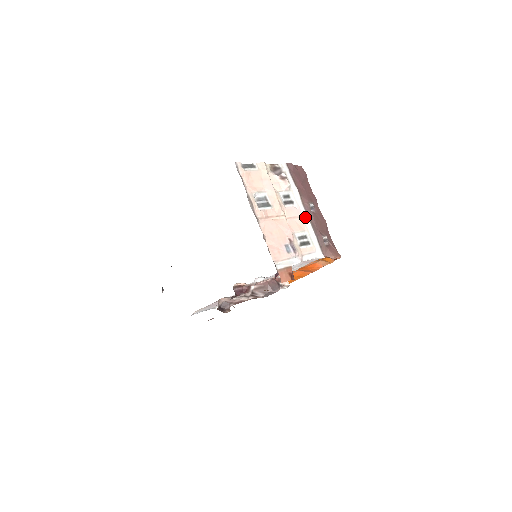
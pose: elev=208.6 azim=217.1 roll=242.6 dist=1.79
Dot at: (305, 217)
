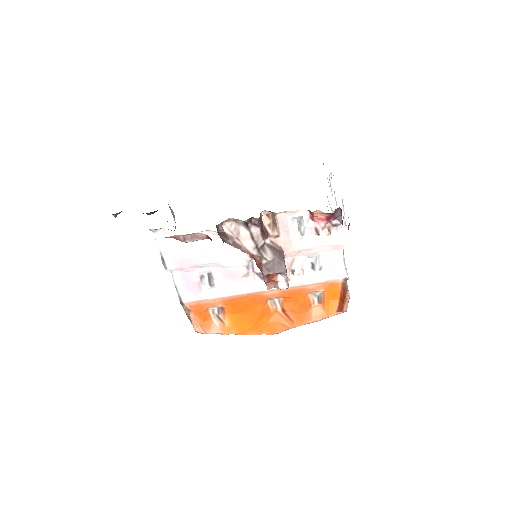
Dot at: occluded
